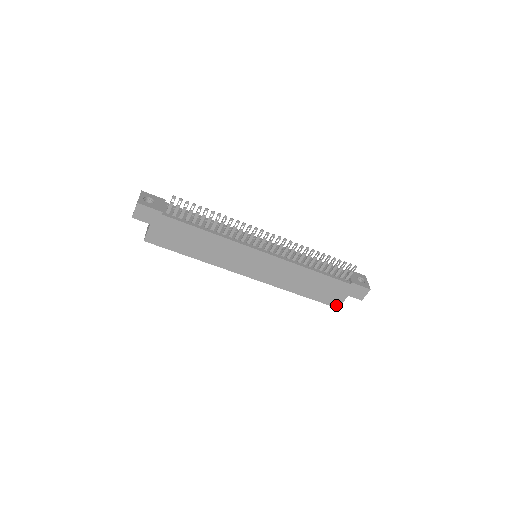
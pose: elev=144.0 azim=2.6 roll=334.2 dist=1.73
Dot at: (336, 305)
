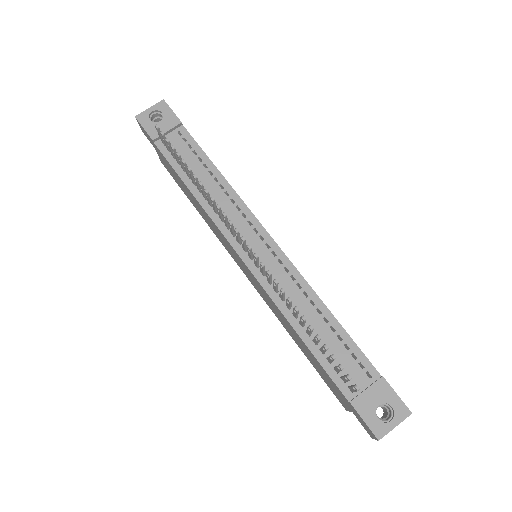
Dot at: (343, 404)
